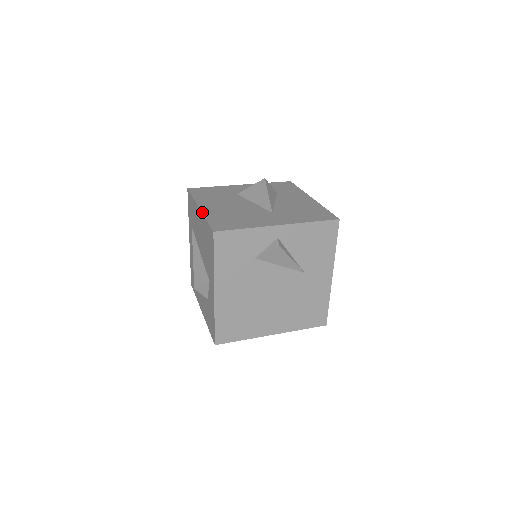
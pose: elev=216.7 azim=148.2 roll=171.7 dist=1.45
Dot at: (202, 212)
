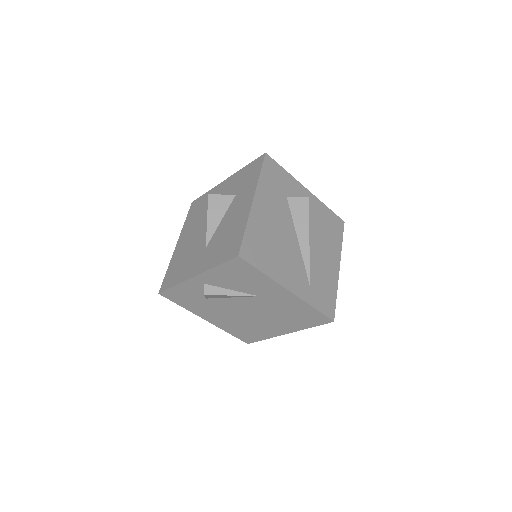
Dot at: (172, 255)
